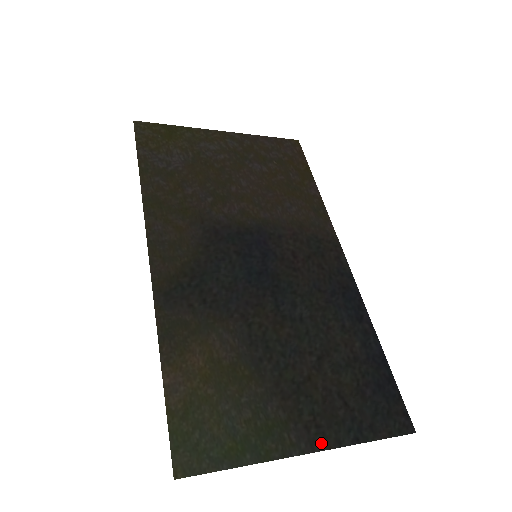
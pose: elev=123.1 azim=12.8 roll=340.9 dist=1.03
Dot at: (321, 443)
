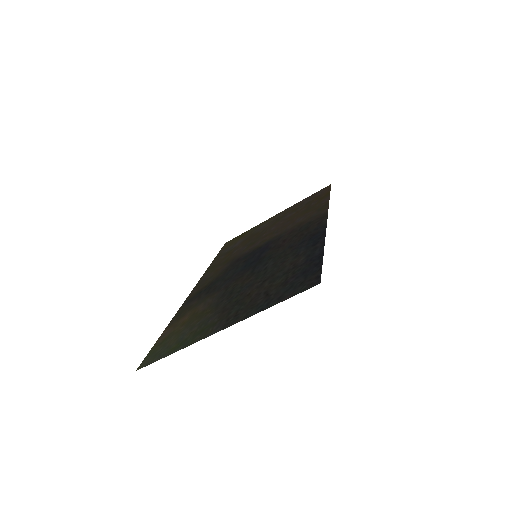
Dot at: (232, 323)
